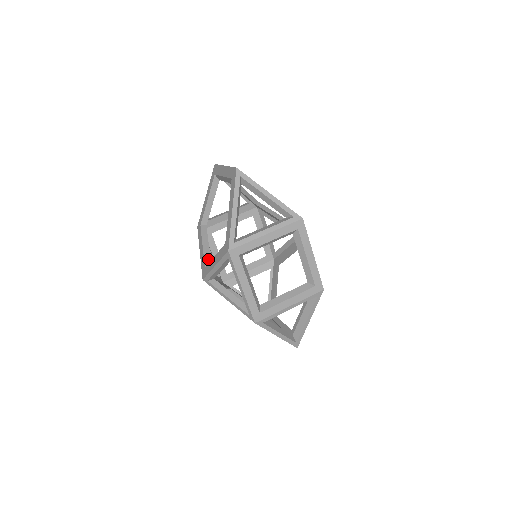
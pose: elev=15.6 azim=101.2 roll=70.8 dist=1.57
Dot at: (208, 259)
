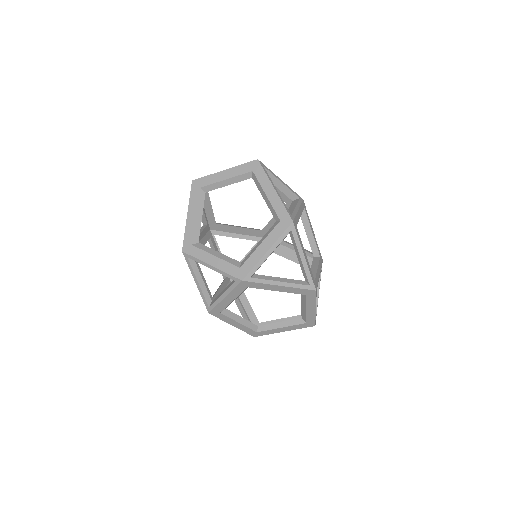
Dot at: (235, 261)
